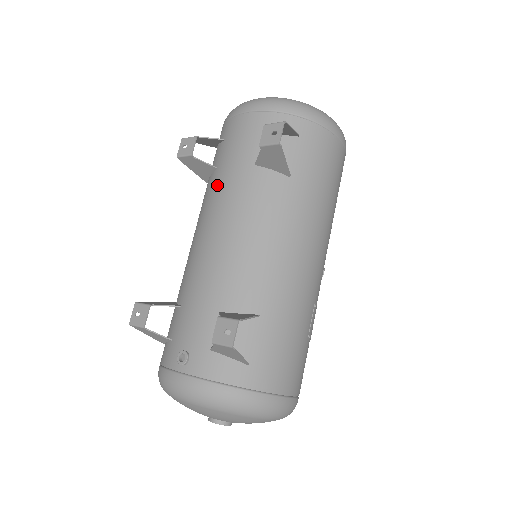
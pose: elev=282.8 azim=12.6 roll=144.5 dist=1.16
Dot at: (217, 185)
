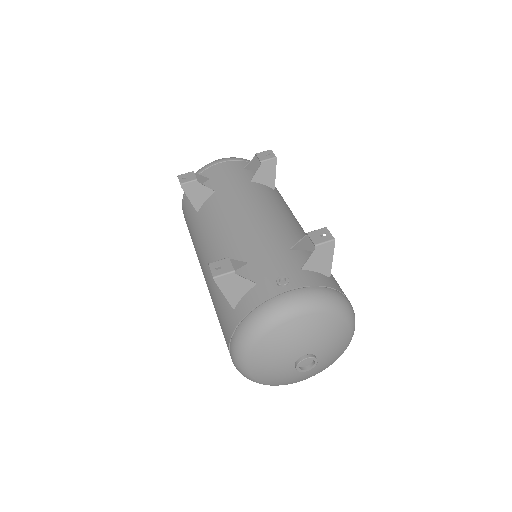
Dot at: (225, 196)
